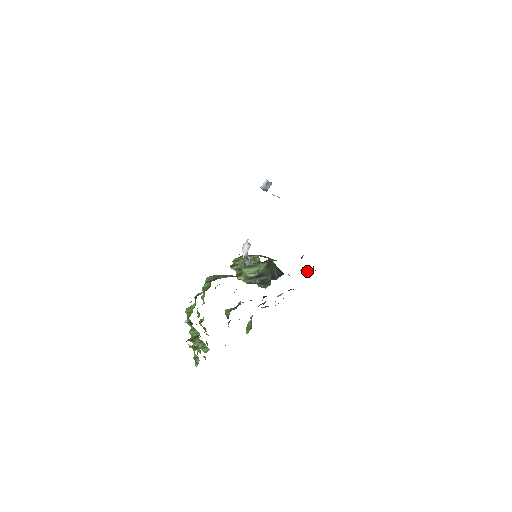
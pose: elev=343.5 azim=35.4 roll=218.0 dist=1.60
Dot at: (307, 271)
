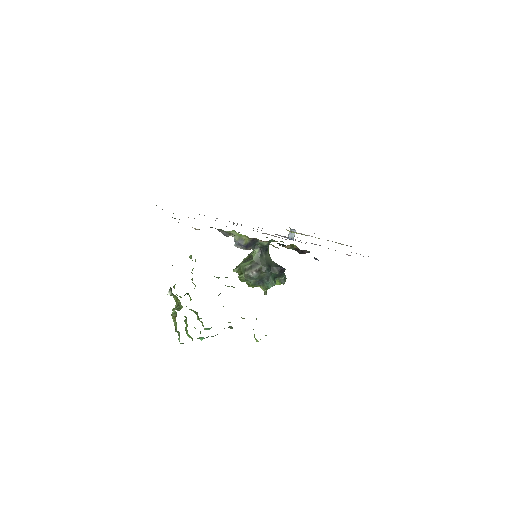
Dot at: (297, 247)
